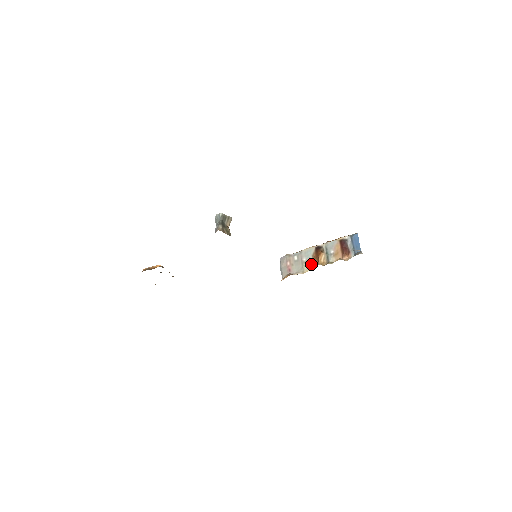
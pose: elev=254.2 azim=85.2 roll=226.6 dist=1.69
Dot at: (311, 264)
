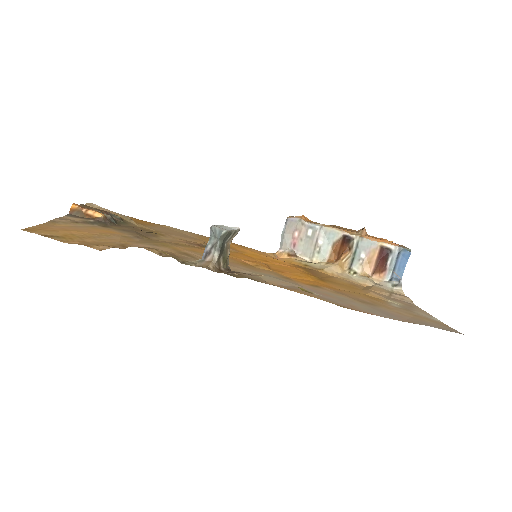
Dot at: (327, 254)
